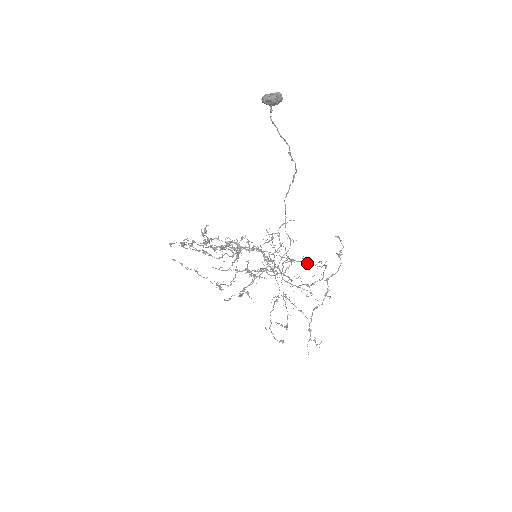
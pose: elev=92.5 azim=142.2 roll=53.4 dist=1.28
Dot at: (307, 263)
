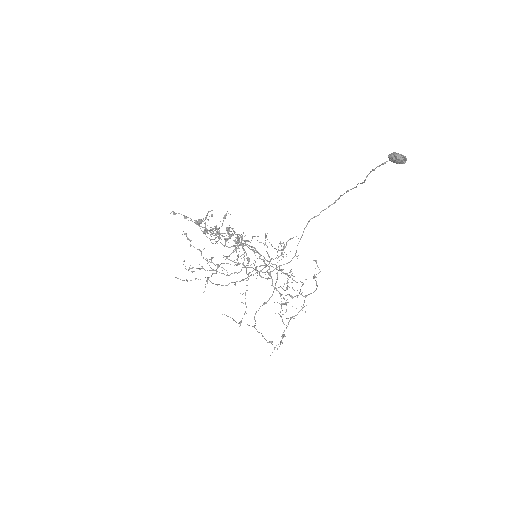
Dot at: occluded
